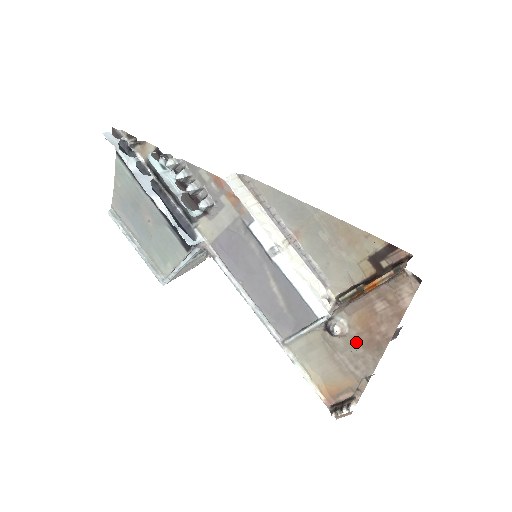
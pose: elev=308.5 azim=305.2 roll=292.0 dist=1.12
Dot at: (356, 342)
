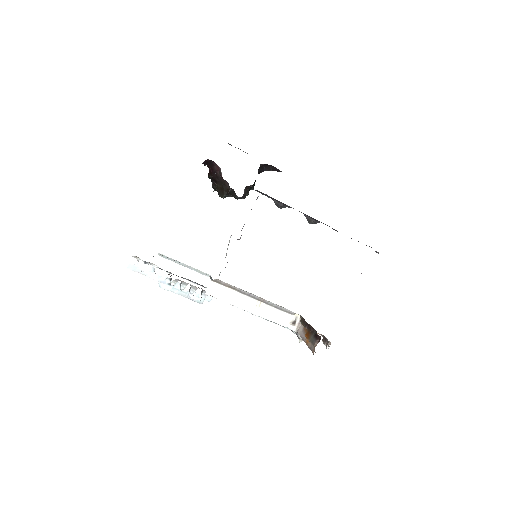
Dot at: occluded
